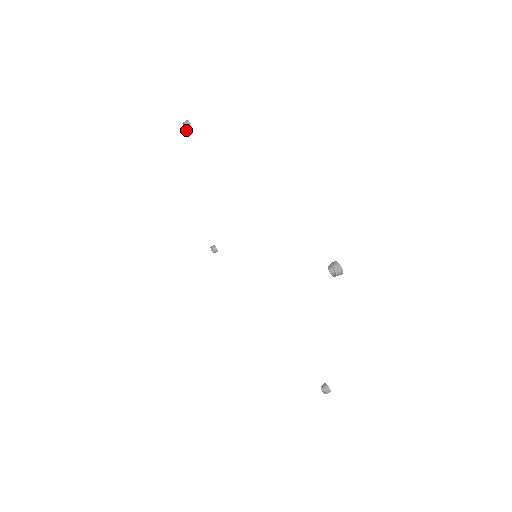
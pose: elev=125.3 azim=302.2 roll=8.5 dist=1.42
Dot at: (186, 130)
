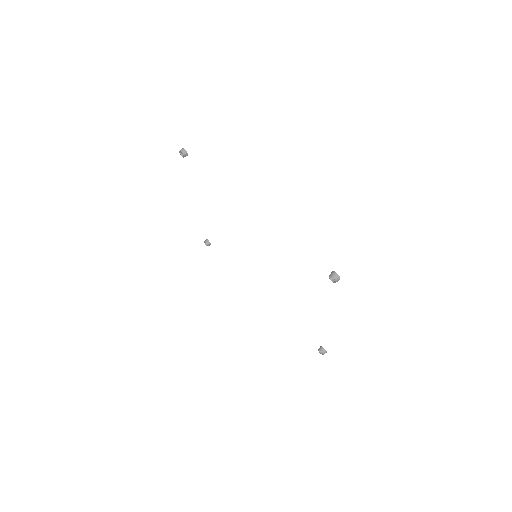
Dot at: (183, 157)
